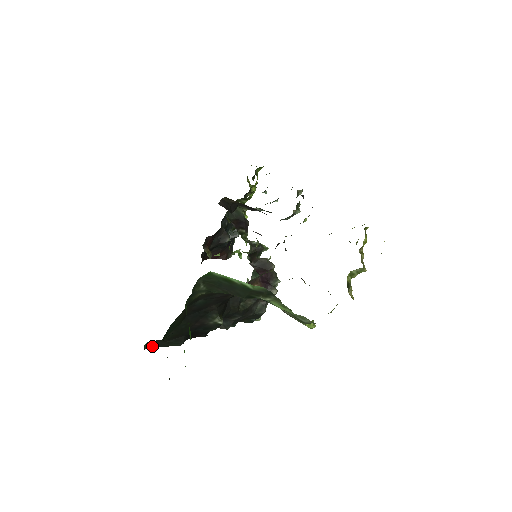
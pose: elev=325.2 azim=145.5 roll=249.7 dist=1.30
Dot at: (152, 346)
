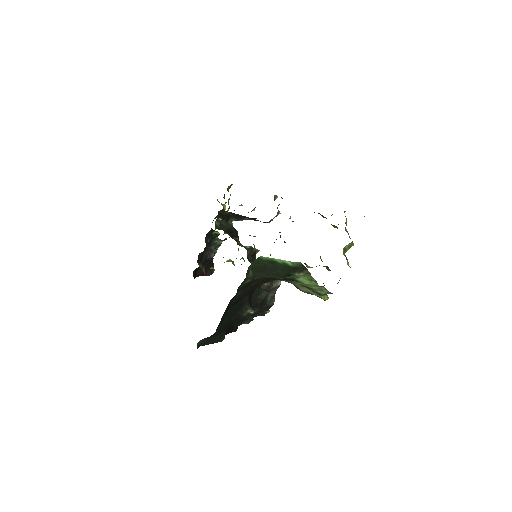
Dot at: (201, 345)
